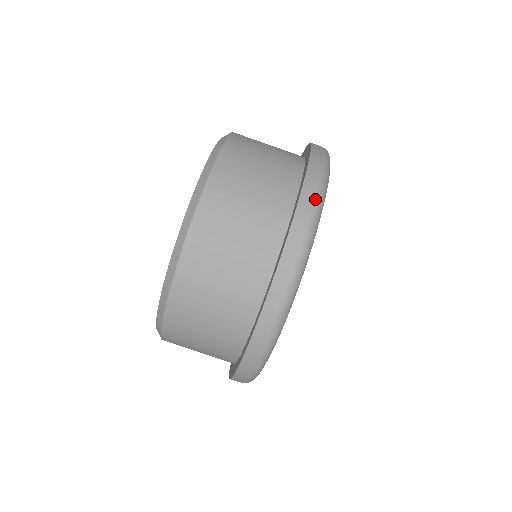
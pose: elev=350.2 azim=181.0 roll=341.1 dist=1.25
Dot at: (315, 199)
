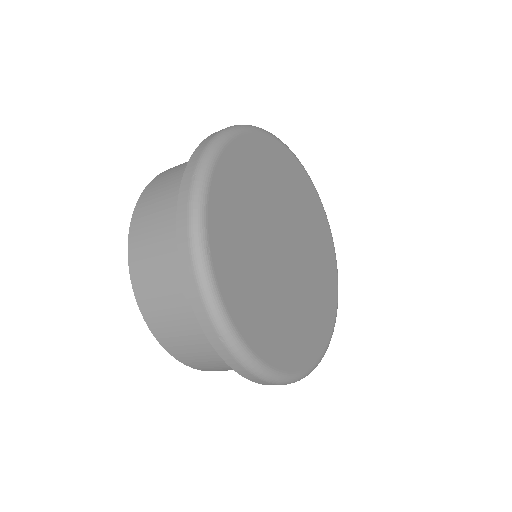
Dot at: (212, 138)
